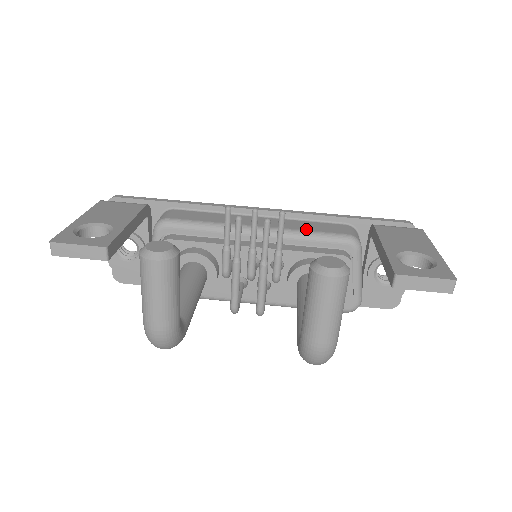
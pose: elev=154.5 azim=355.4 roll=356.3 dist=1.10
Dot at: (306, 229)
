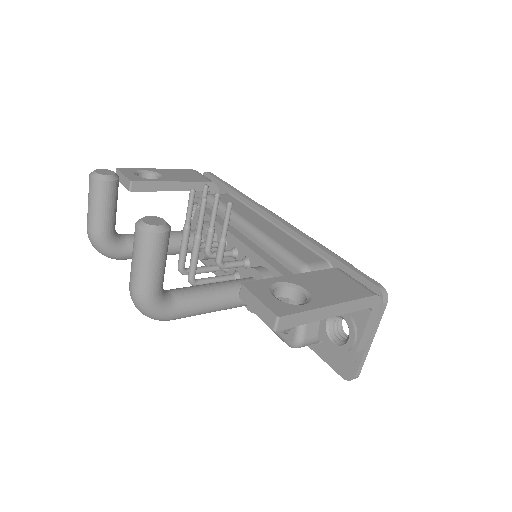
Dot at: (282, 243)
